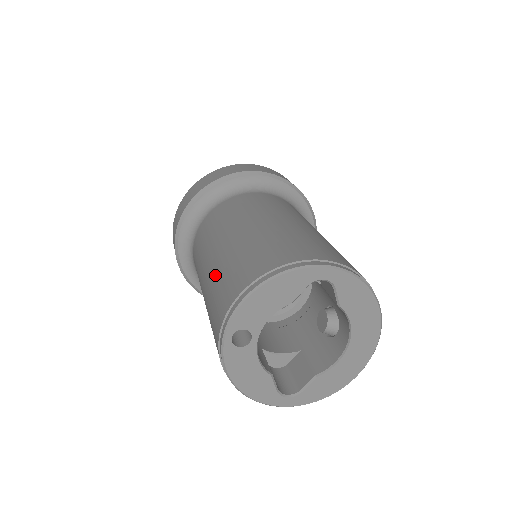
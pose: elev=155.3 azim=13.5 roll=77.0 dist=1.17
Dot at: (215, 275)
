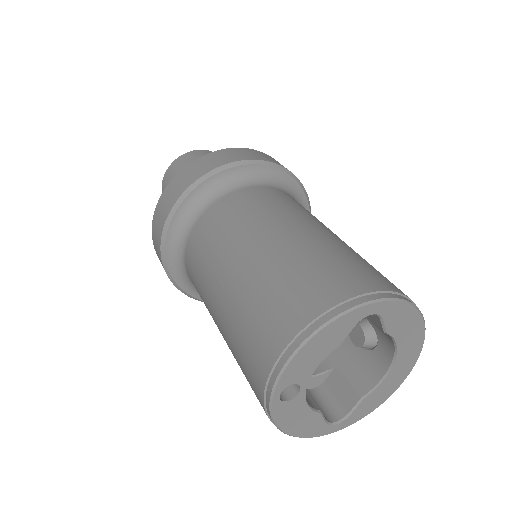
Dot at: (235, 314)
